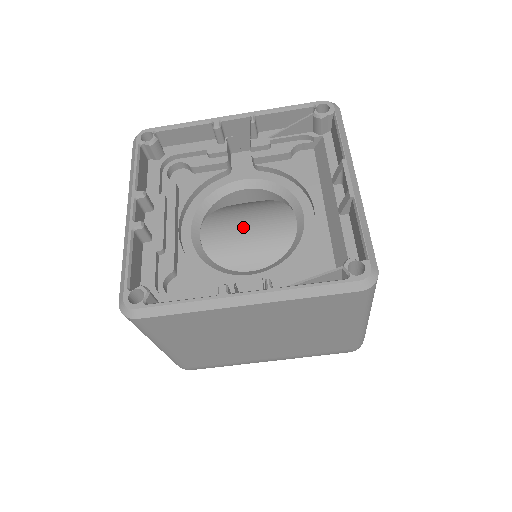
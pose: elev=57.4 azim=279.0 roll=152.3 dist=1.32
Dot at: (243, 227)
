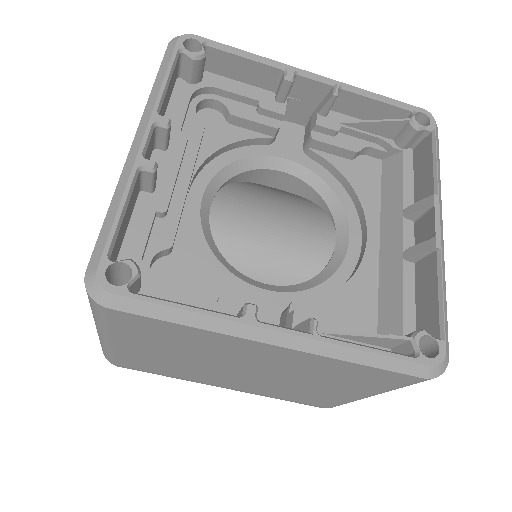
Dot at: (243, 210)
